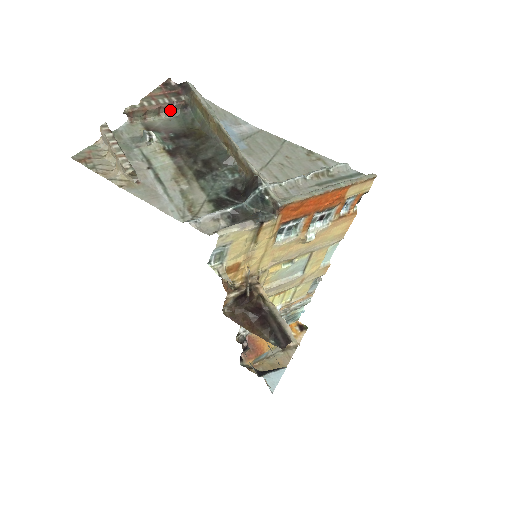
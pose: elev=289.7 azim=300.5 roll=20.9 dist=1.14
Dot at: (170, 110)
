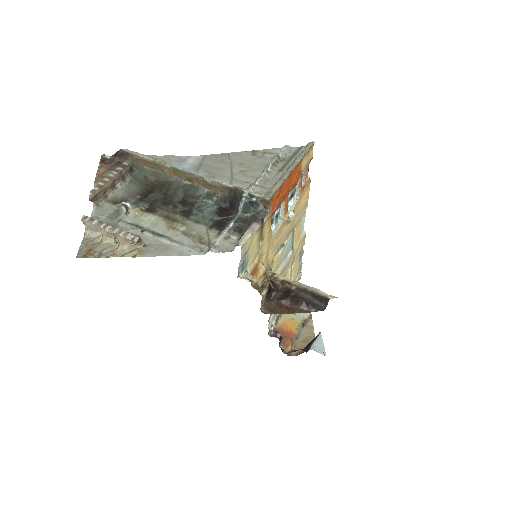
Dot at: (122, 179)
